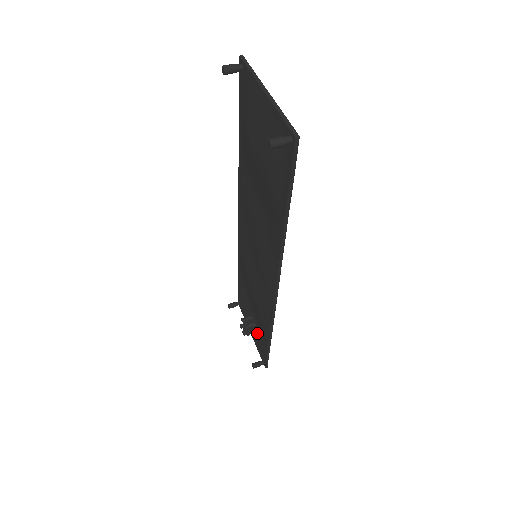
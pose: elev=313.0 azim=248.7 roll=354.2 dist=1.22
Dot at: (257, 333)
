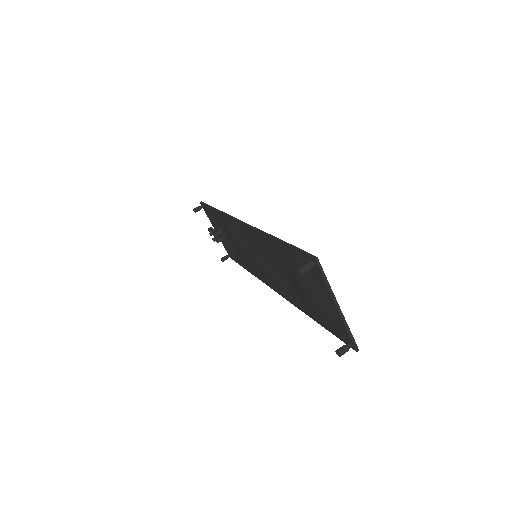
Dot at: (226, 242)
